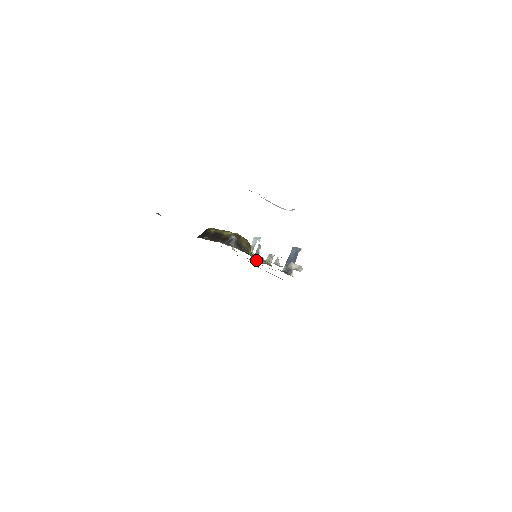
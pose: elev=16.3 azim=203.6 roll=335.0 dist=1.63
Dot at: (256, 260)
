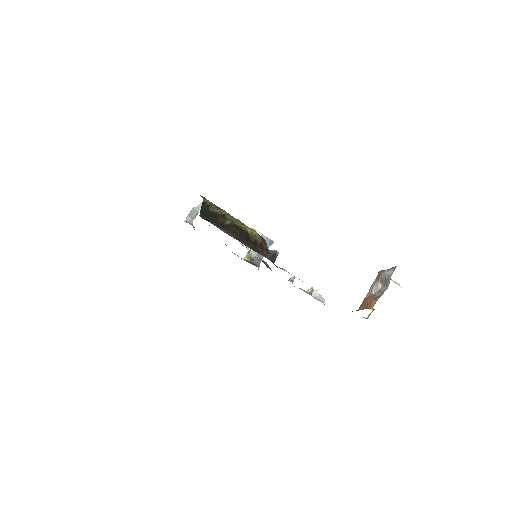
Dot at: (192, 220)
